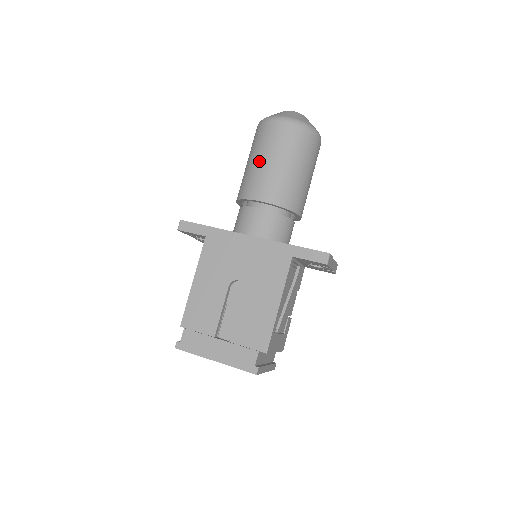
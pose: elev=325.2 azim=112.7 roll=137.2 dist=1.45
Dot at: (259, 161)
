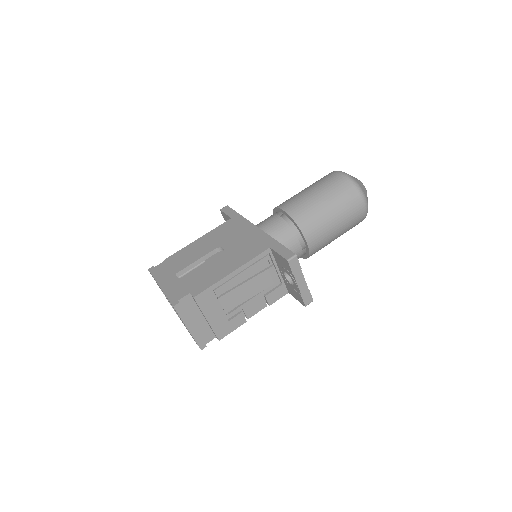
Dot at: (304, 190)
